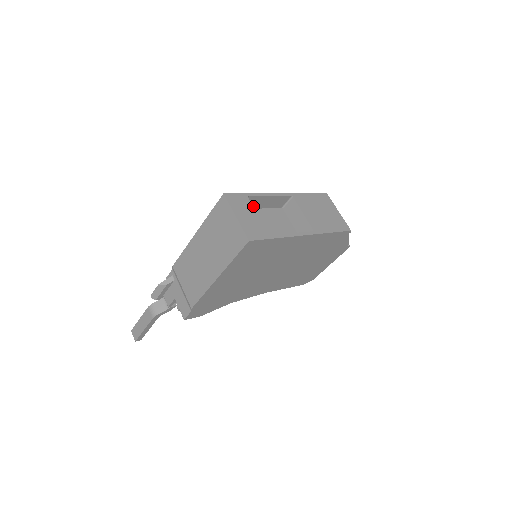
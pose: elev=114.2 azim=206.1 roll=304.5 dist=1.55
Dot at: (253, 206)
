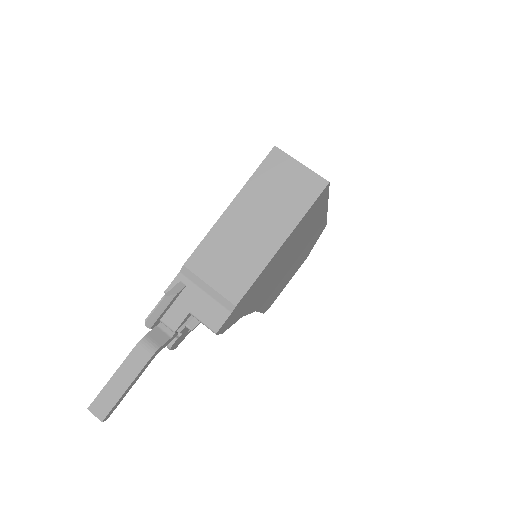
Dot at: occluded
